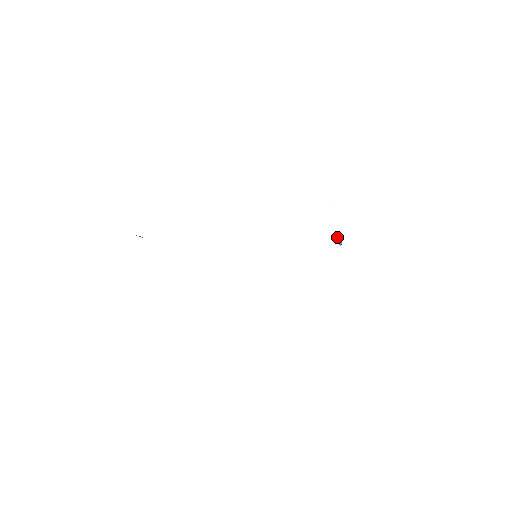
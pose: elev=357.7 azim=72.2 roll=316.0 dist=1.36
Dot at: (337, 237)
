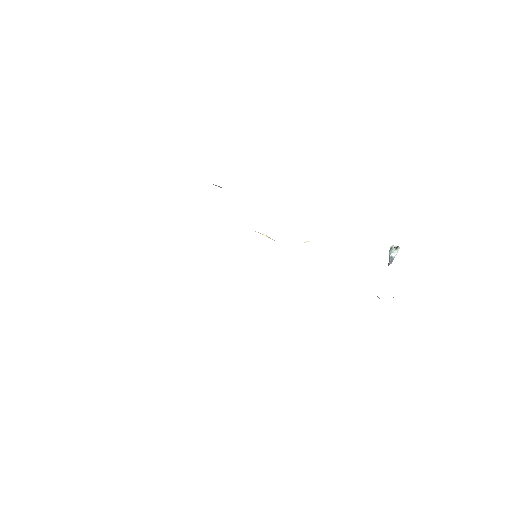
Dot at: (390, 252)
